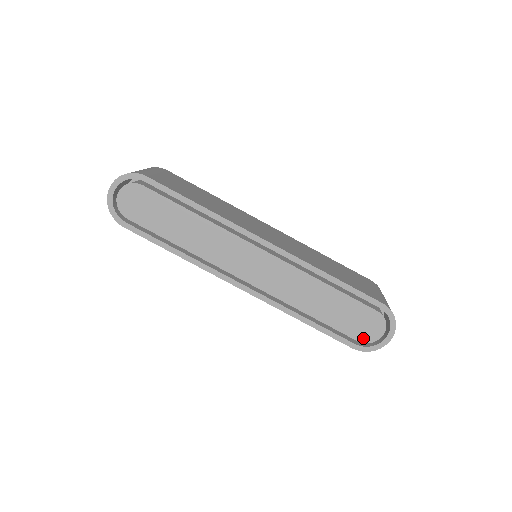
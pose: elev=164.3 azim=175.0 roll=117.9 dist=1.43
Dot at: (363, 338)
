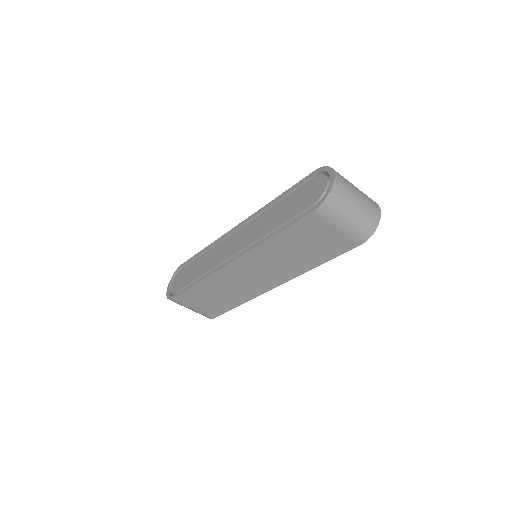
Dot at: (315, 199)
